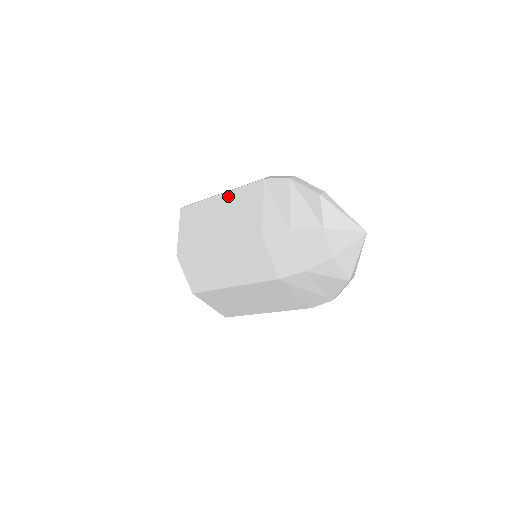
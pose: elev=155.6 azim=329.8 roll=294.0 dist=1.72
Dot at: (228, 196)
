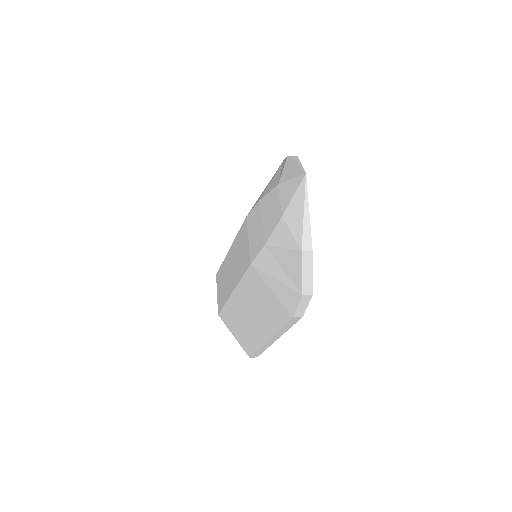
Dot at: occluded
